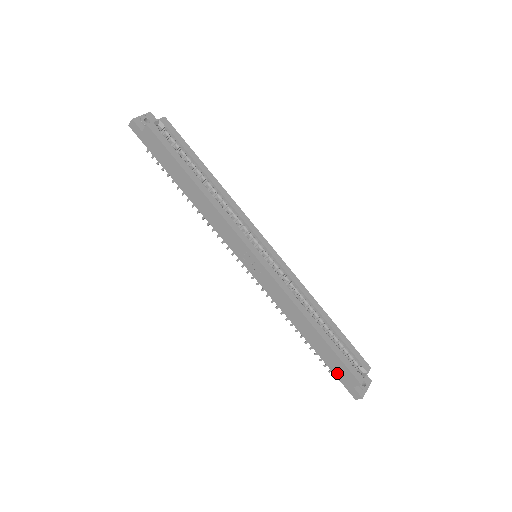
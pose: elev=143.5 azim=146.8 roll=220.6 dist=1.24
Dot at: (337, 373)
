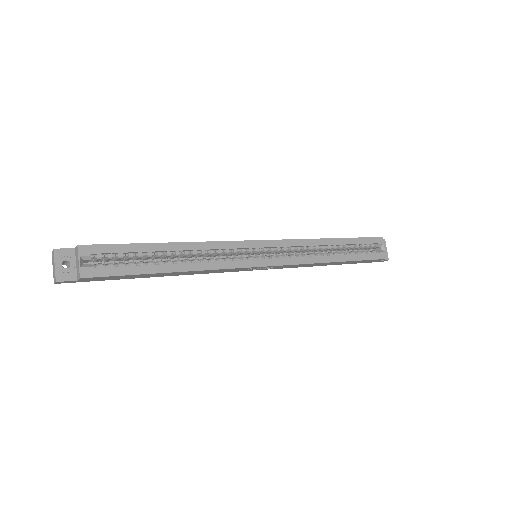
Dot at: occluded
